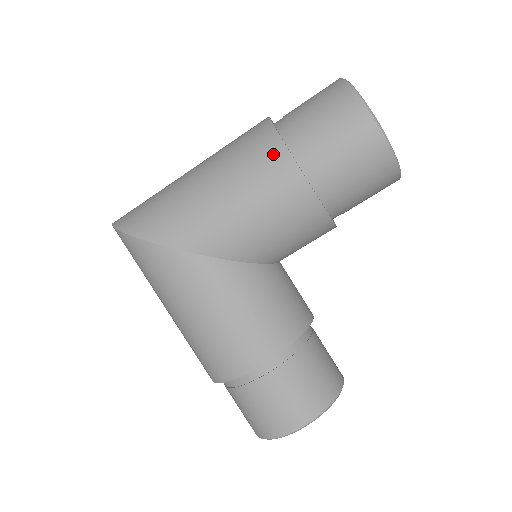
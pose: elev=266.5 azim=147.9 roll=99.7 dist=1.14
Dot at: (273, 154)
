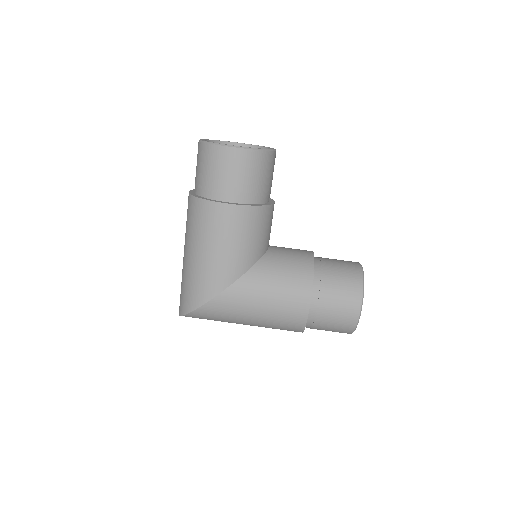
Dot at: (209, 210)
